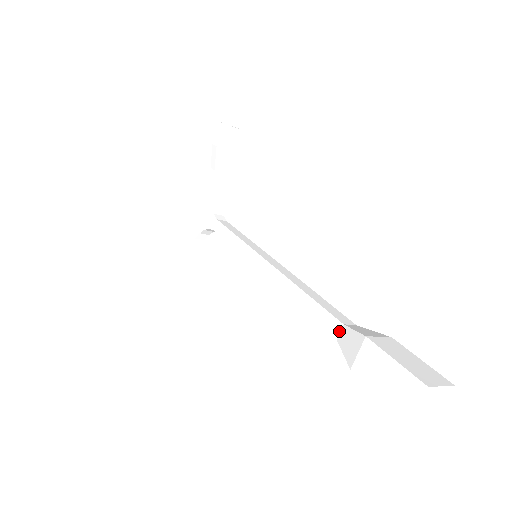
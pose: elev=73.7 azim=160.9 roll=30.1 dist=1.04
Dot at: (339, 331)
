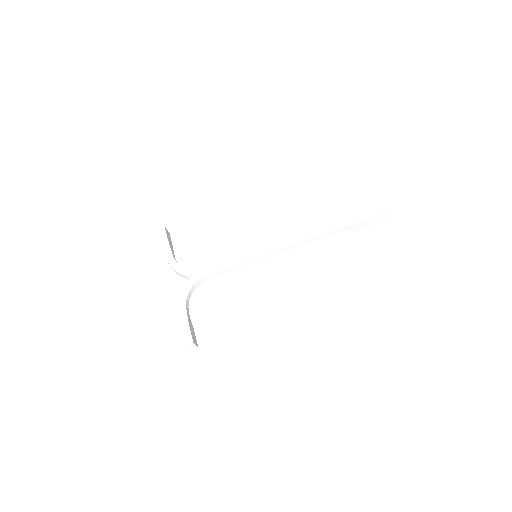
Dot at: (338, 224)
